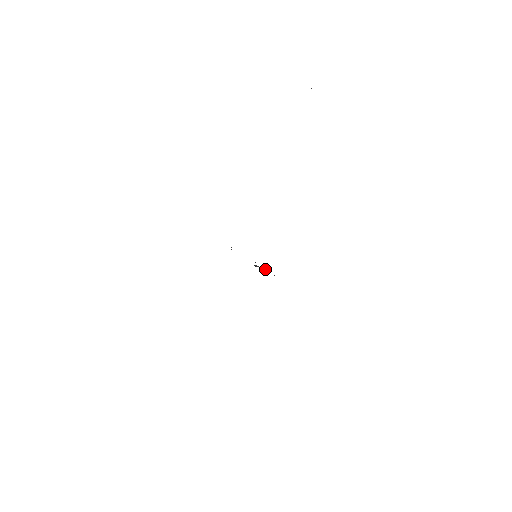
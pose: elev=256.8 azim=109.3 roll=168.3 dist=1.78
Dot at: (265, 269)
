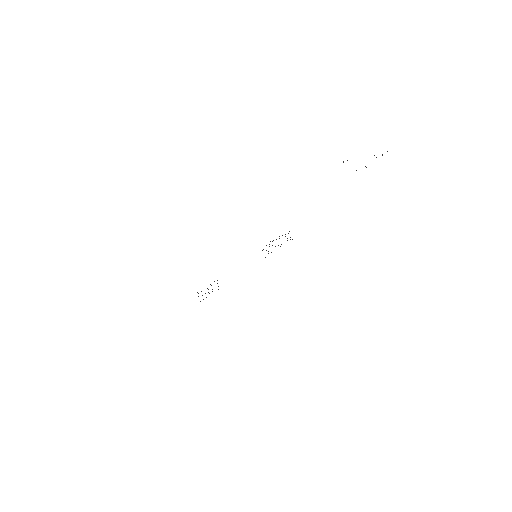
Dot at: occluded
